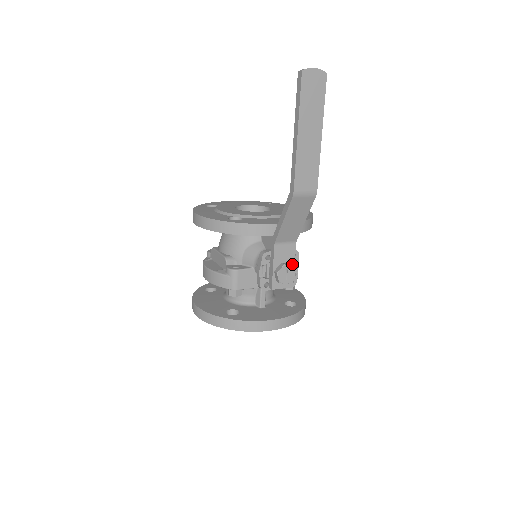
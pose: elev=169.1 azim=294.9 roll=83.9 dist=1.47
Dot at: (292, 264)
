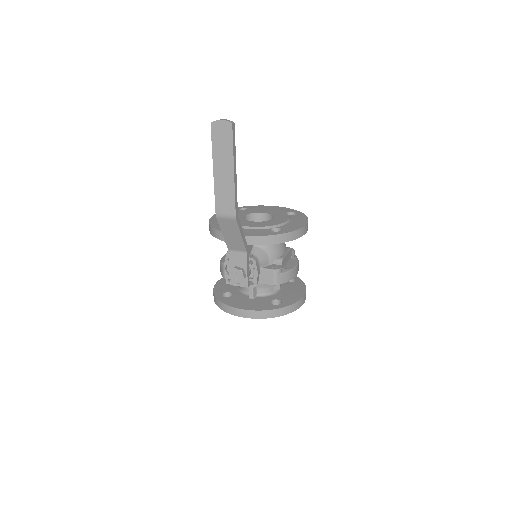
Dot at: (245, 269)
